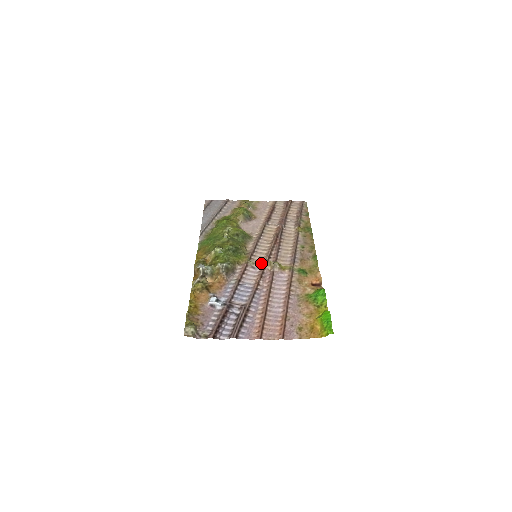
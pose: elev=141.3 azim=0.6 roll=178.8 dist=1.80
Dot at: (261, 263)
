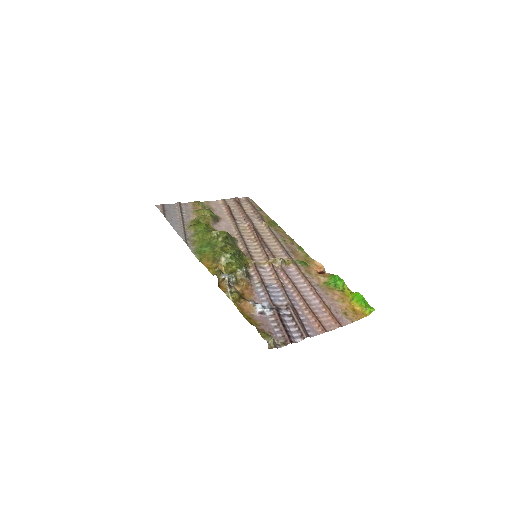
Dot at: (265, 262)
